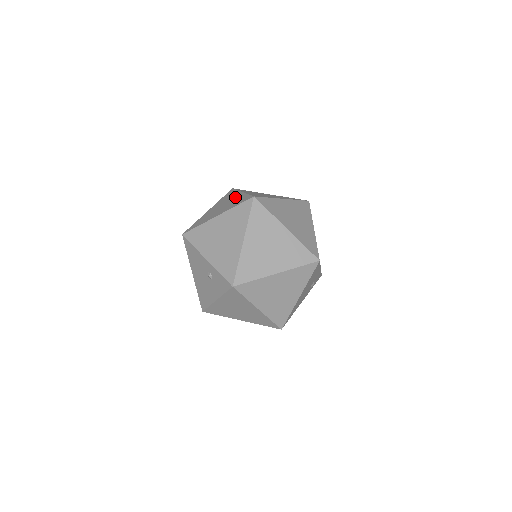
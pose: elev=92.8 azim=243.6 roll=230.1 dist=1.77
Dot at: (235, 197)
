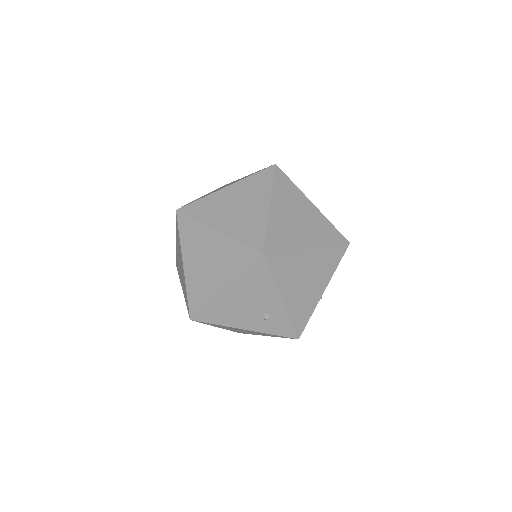
Dot at: occluded
